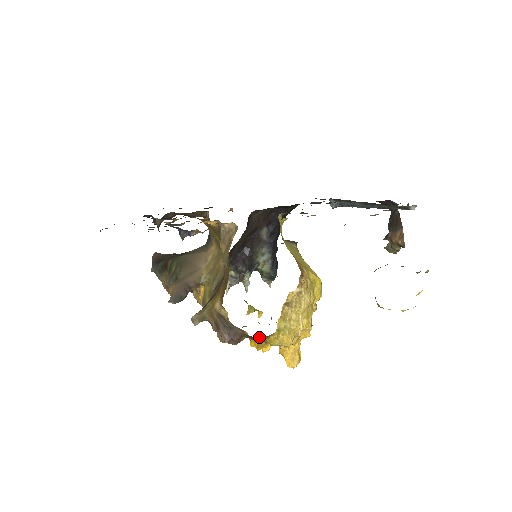
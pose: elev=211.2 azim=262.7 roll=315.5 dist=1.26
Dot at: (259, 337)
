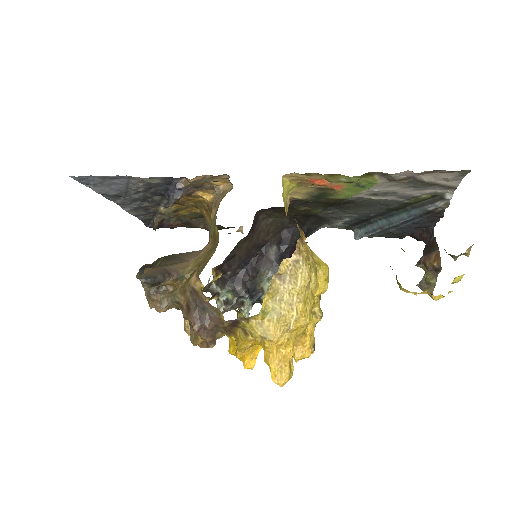
Dot at: (237, 318)
